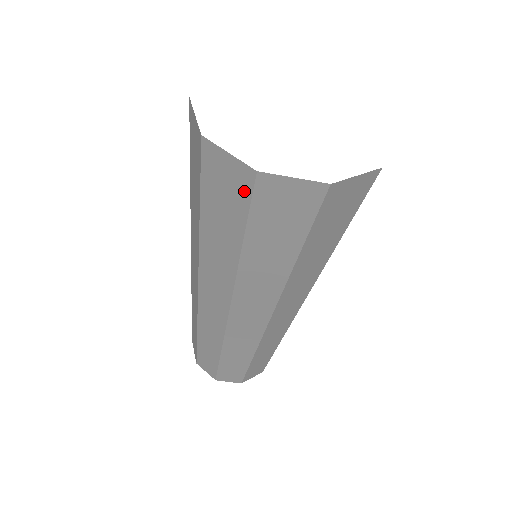
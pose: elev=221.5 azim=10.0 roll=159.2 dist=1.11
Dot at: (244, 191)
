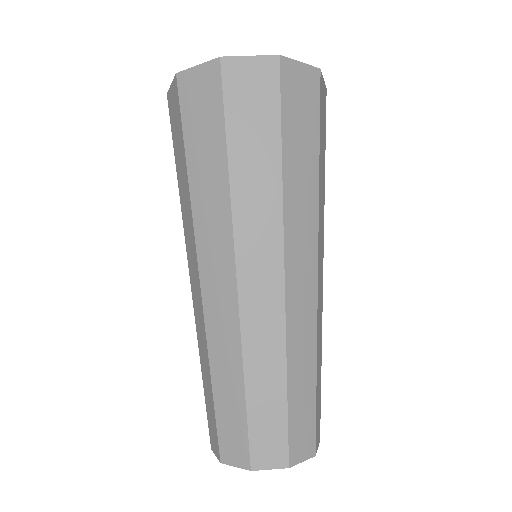
Dot at: (272, 83)
